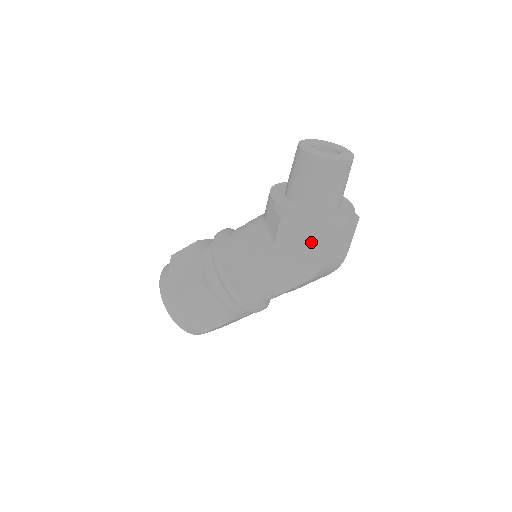
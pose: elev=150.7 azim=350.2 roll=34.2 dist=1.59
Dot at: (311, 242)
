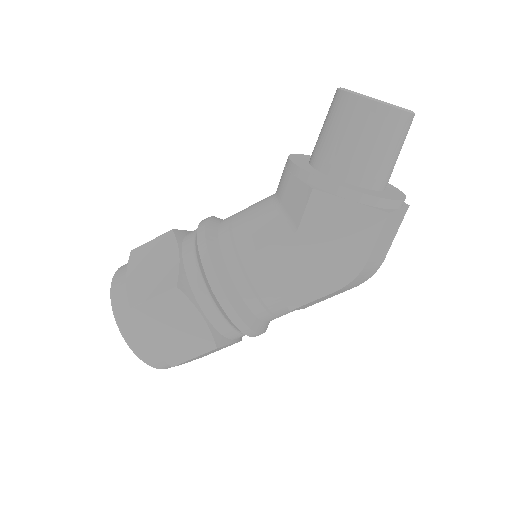
Dot at: (352, 230)
